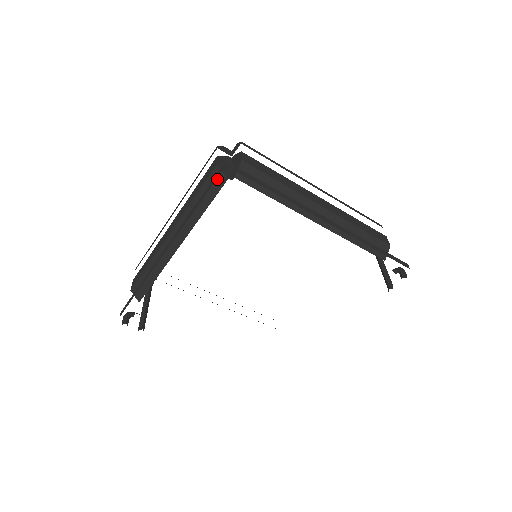
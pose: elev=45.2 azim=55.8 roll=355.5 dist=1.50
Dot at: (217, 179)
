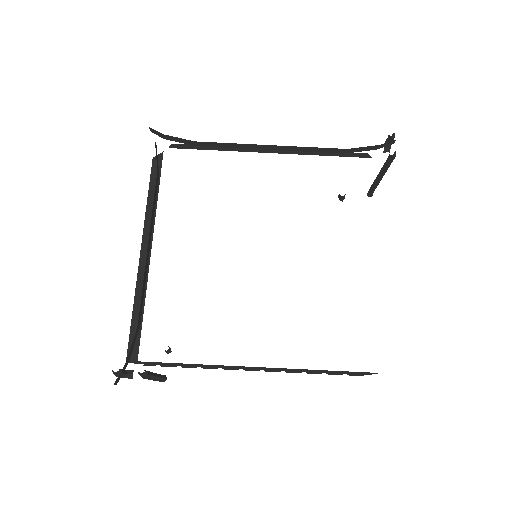
Dot at: occluded
